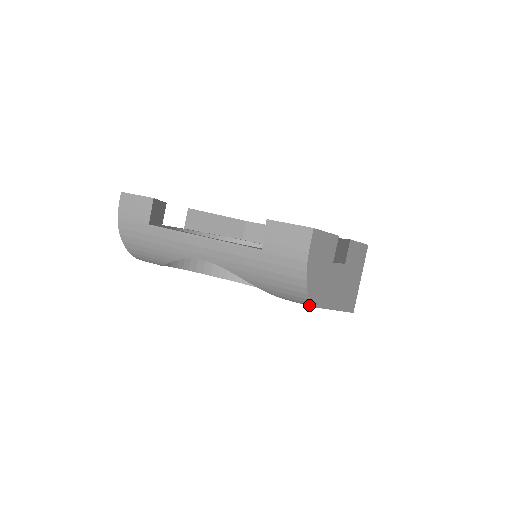
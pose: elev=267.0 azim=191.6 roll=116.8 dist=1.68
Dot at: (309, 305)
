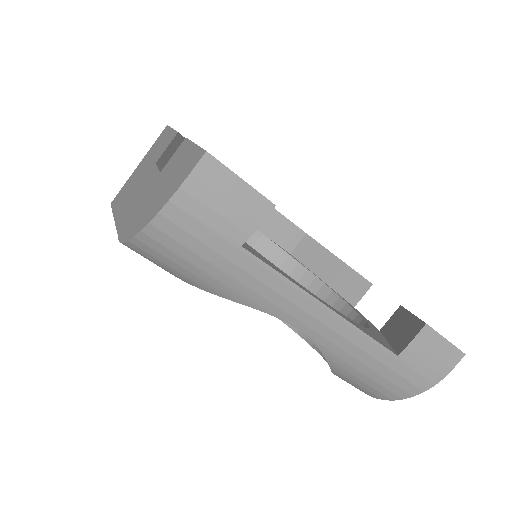
Dot at: (364, 392)
